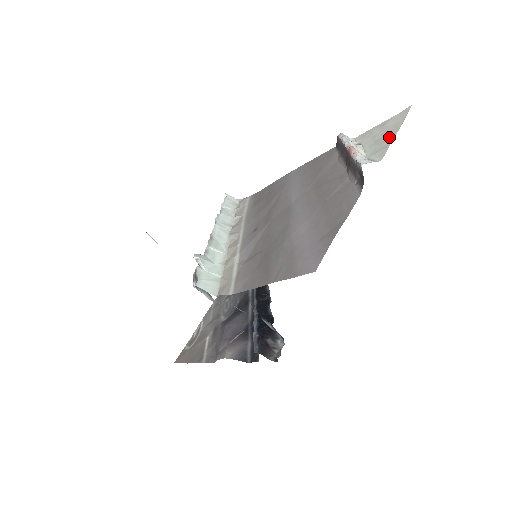
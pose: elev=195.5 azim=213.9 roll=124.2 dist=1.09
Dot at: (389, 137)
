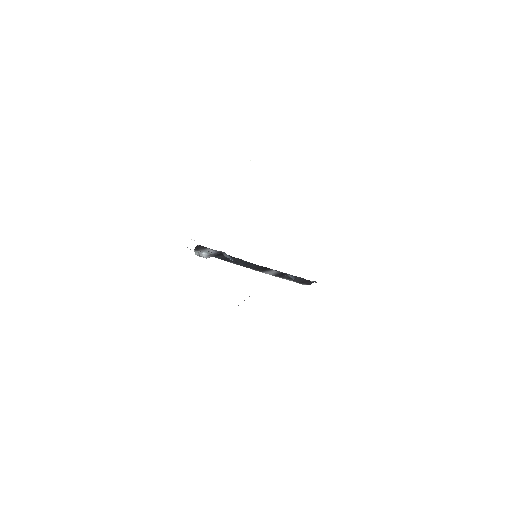
Dot at: occluded
